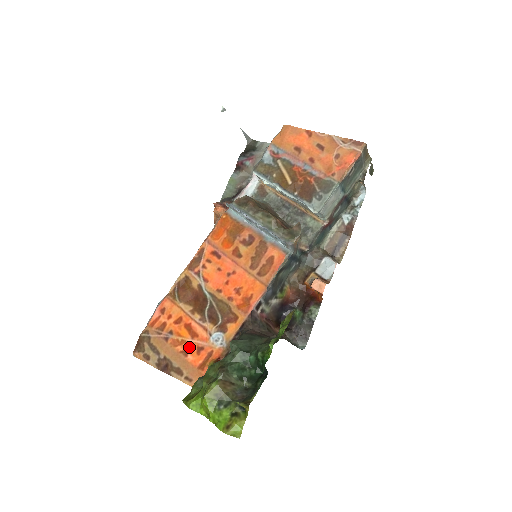
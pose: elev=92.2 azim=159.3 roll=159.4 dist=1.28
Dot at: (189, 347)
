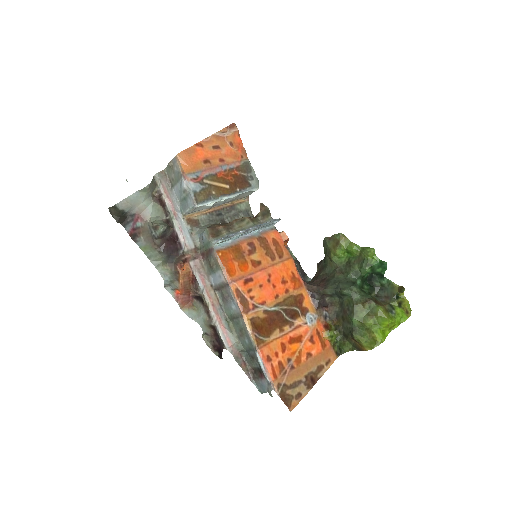
Dot at: (306, 349)
